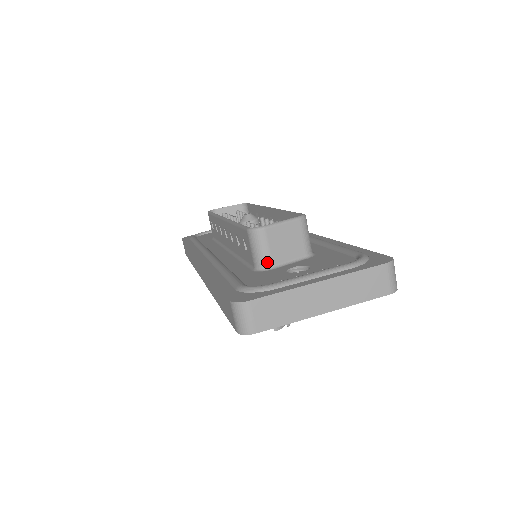
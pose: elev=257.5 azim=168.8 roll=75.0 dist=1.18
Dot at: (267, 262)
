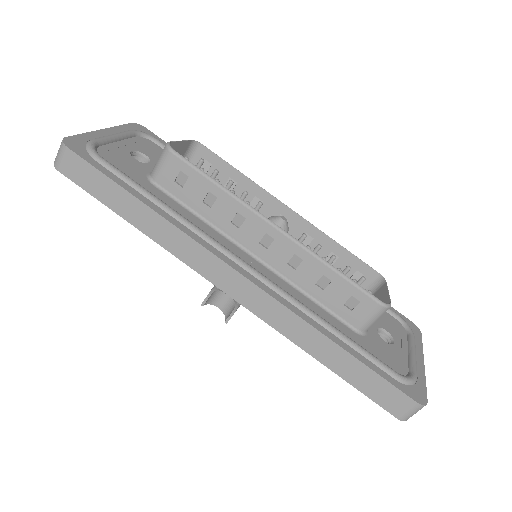
Dot at: occluded
